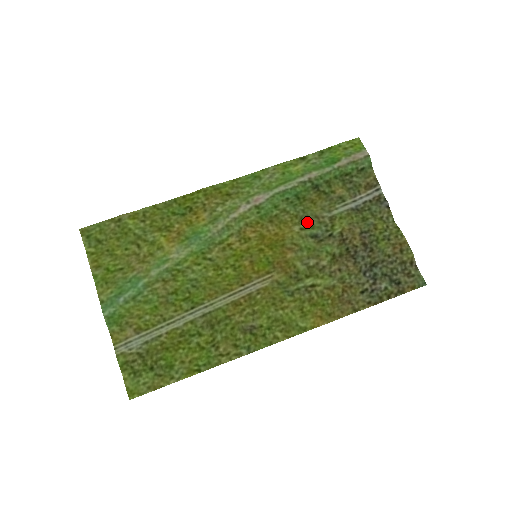
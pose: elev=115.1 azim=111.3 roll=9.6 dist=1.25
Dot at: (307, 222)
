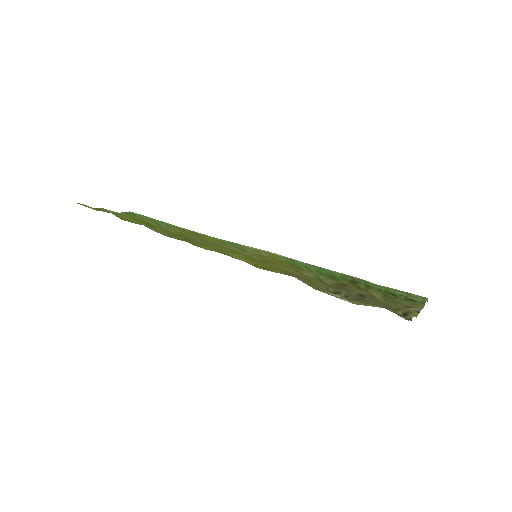
Dot at: occluded
